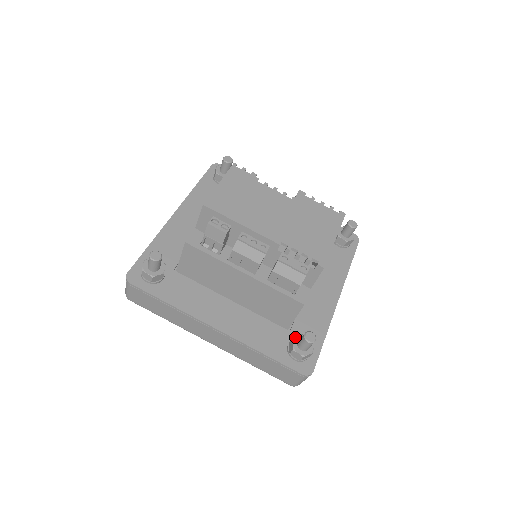
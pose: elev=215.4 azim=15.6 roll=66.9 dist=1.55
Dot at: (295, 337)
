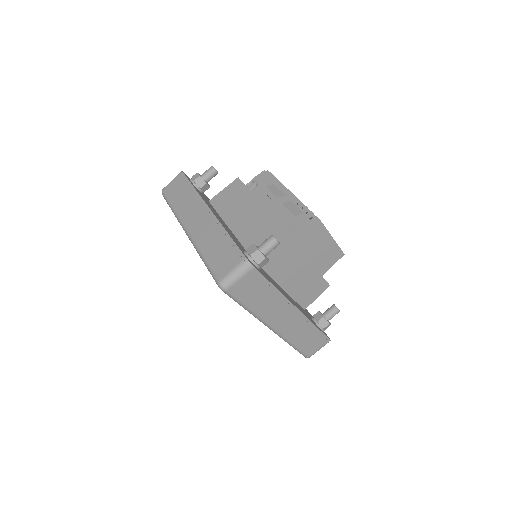
Dot at: occluded
